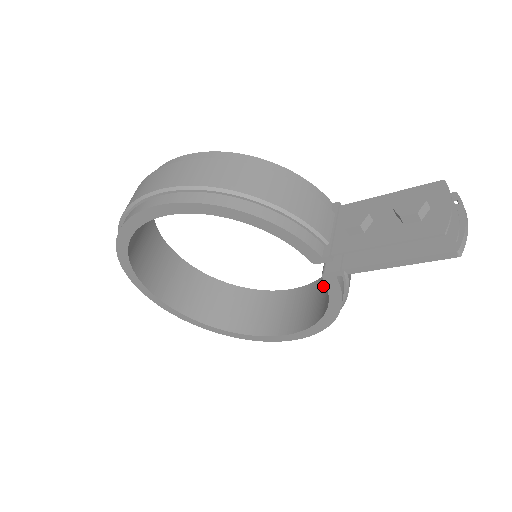
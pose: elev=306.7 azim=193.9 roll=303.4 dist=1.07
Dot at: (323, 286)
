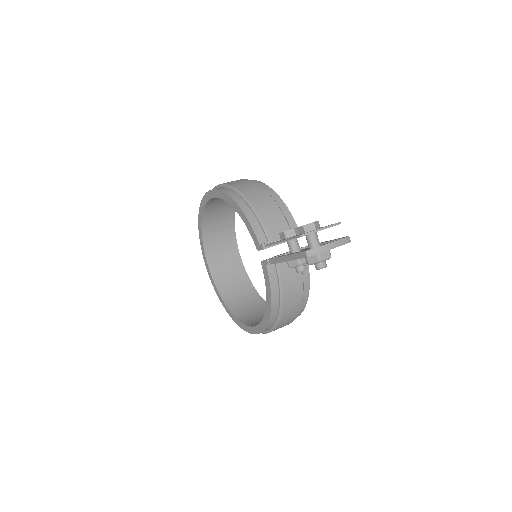
Dot at: occluded
